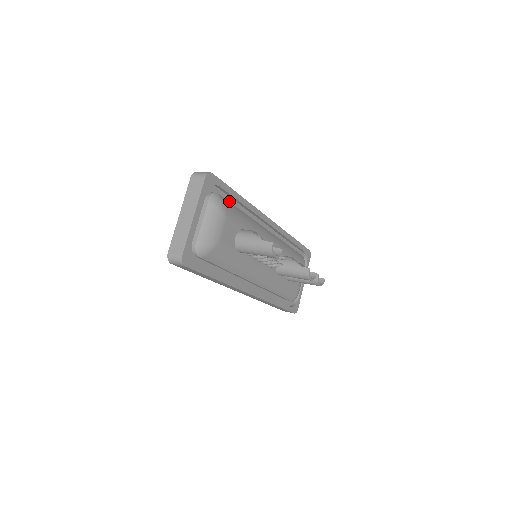
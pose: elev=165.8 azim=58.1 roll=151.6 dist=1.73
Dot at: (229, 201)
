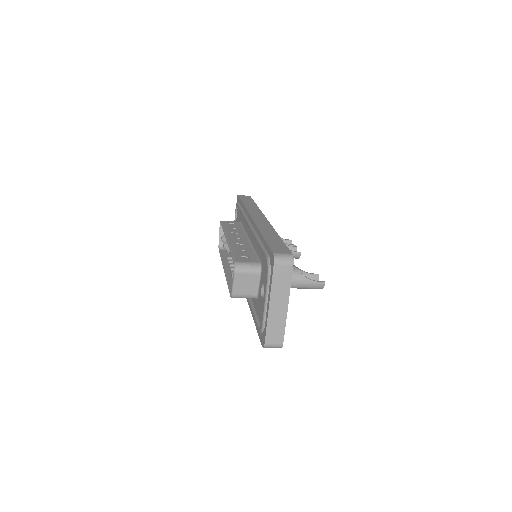
Dot at: occluded
